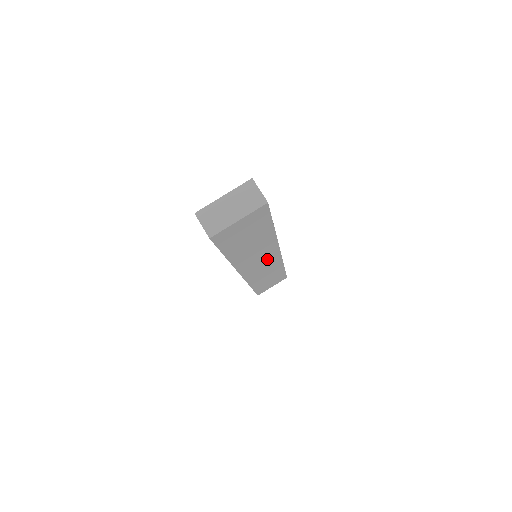
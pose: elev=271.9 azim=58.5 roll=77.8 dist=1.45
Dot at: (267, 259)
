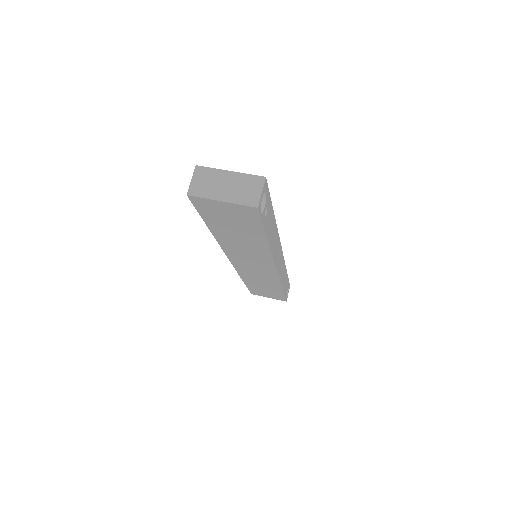
Dot at: (261, 266)
